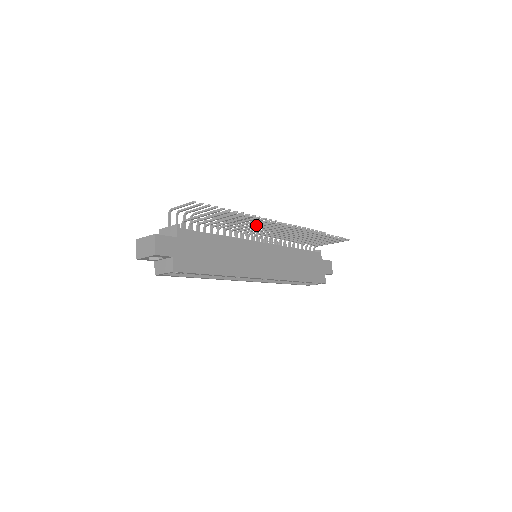
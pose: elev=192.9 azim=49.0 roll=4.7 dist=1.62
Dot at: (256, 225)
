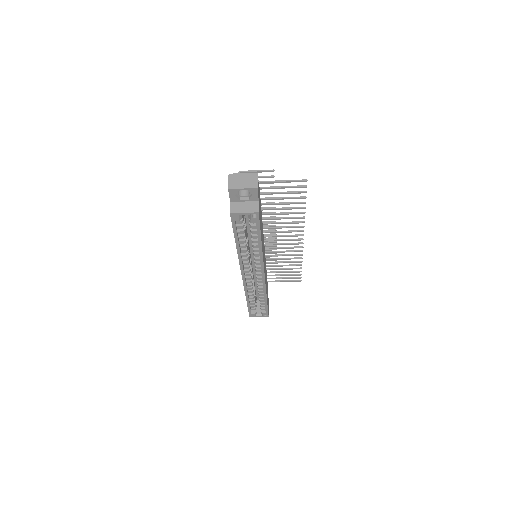
Dot at: occluded
